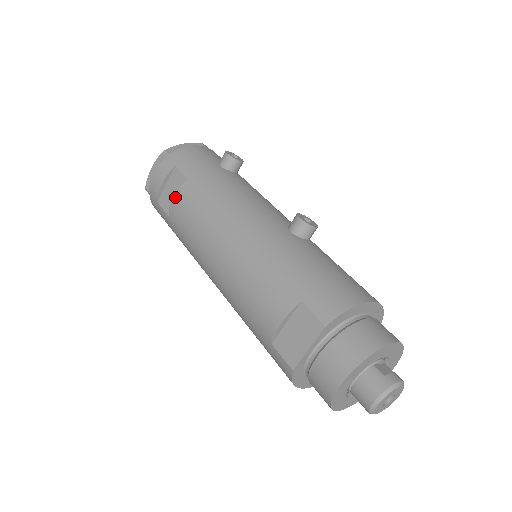
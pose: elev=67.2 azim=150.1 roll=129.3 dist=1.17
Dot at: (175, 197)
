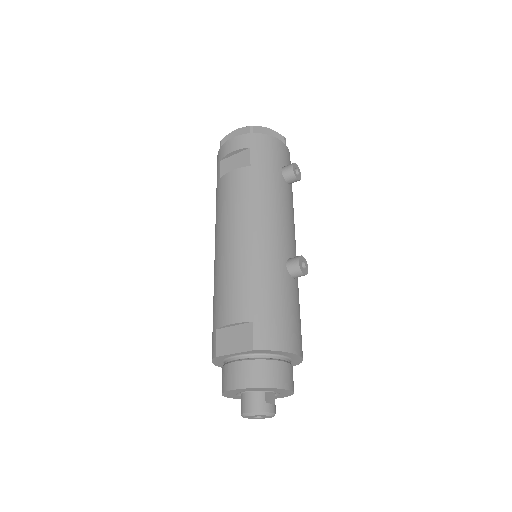
Dot at: (233, 172)
